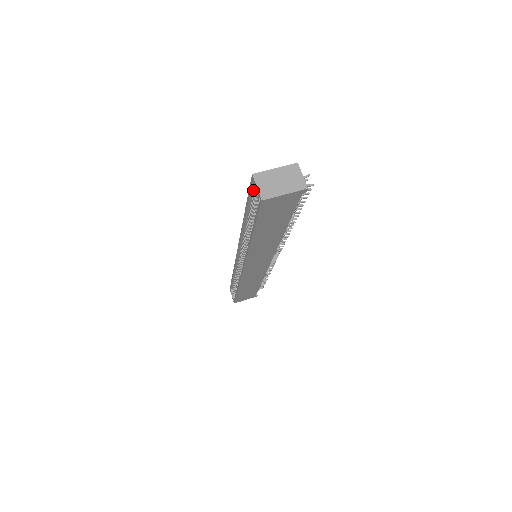
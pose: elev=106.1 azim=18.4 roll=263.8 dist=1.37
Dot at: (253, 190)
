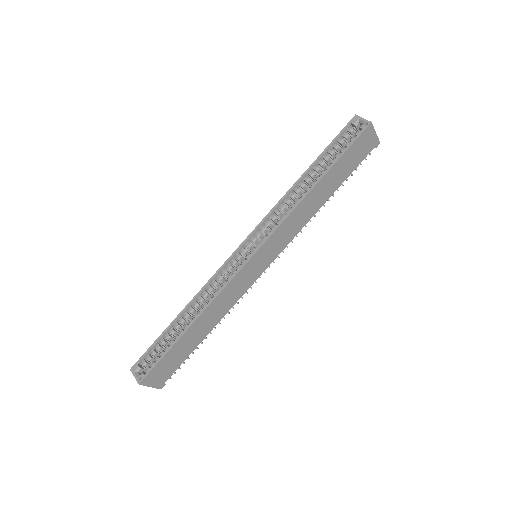
Dot at: (343, 133)
